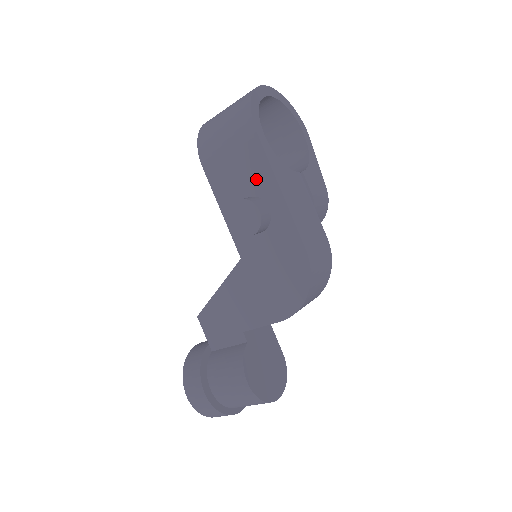
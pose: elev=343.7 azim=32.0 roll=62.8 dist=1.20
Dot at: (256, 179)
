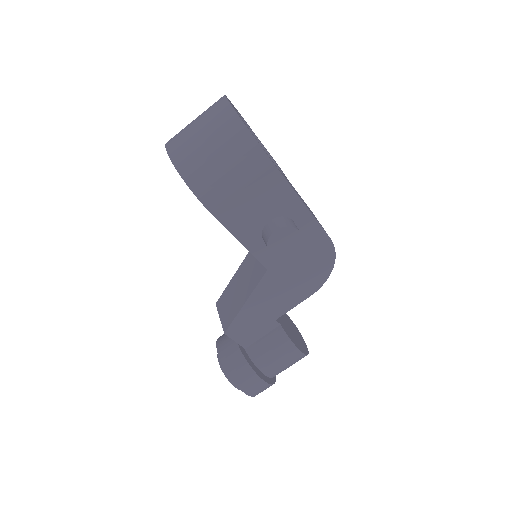
Dot at: (277, 203)
